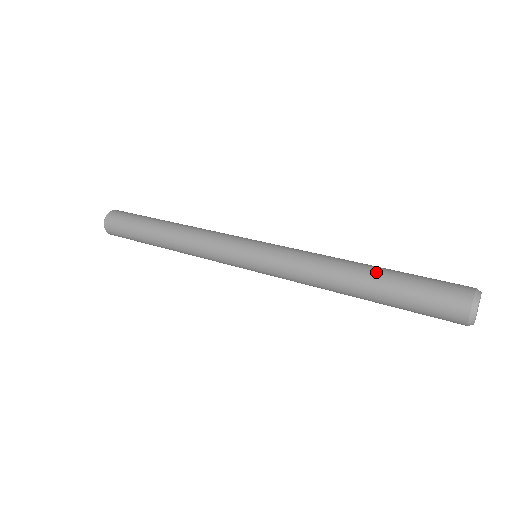
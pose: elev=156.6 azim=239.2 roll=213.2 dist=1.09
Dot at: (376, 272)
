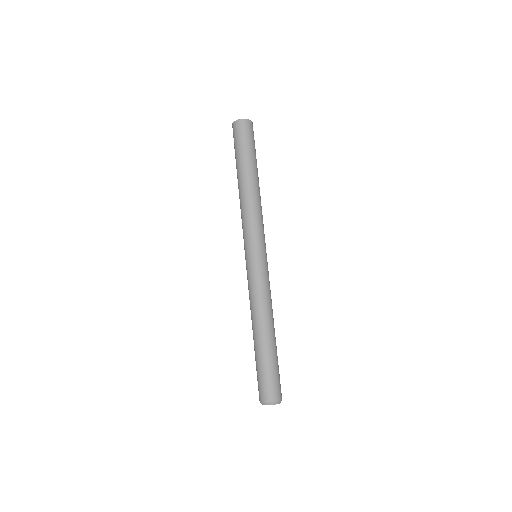
Dot at: (266, 343)
